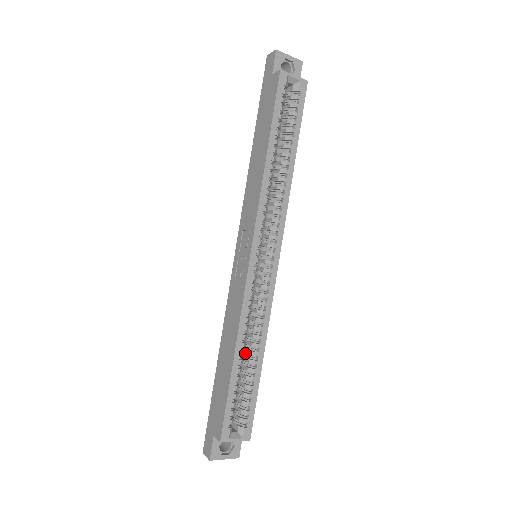
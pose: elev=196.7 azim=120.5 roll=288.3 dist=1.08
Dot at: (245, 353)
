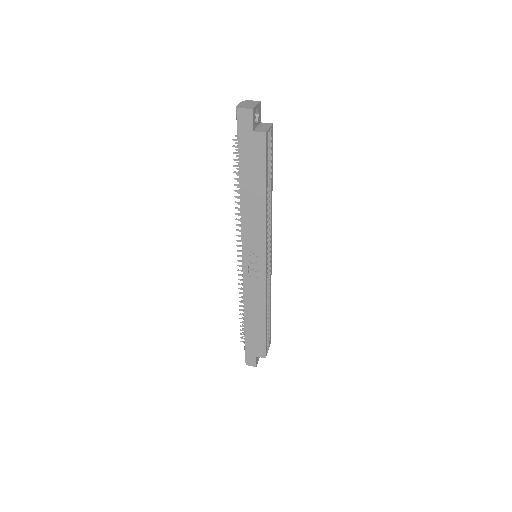
Dot at: occluded
